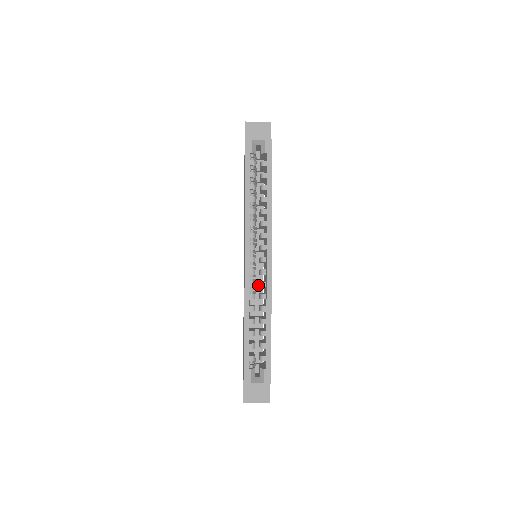
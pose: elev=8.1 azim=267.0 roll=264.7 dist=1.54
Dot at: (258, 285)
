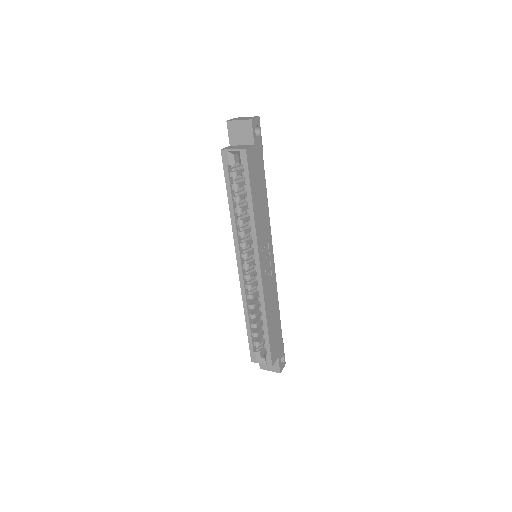
Dot at: occluded
